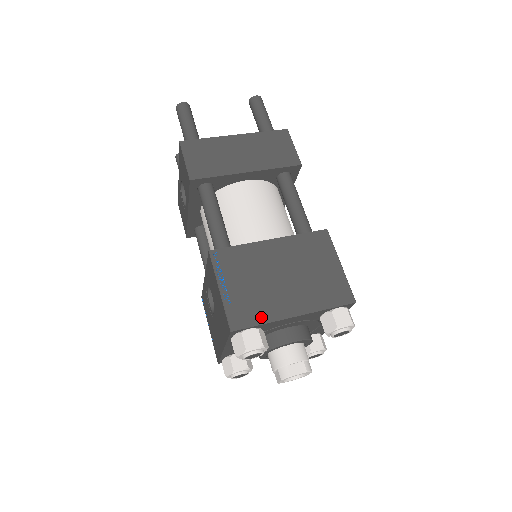
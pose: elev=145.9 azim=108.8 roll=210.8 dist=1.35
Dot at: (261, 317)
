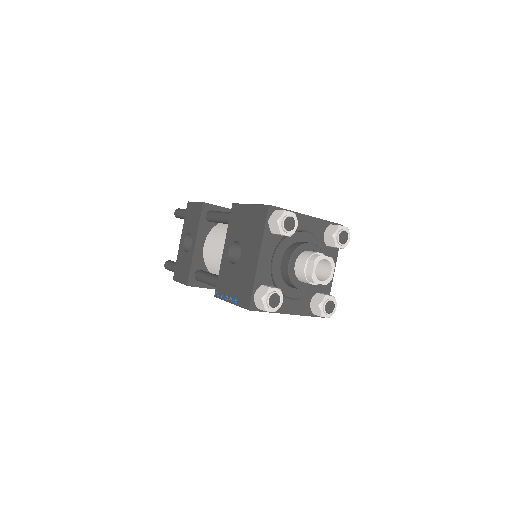
Dot at: occluded
